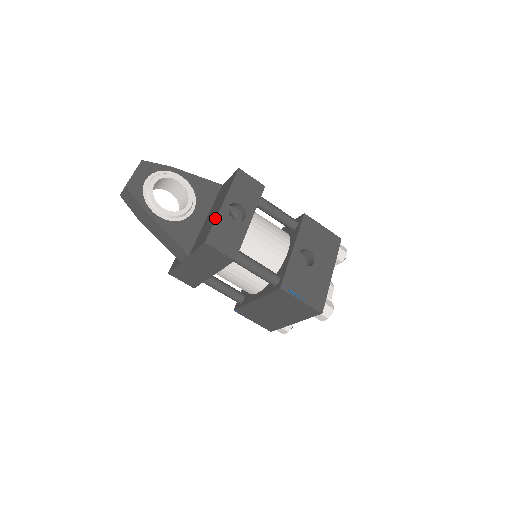
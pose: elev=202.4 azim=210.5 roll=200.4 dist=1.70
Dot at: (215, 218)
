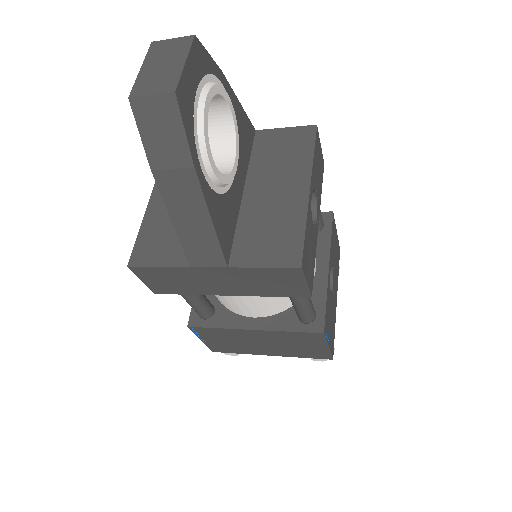
Dot at: (305, 218)
